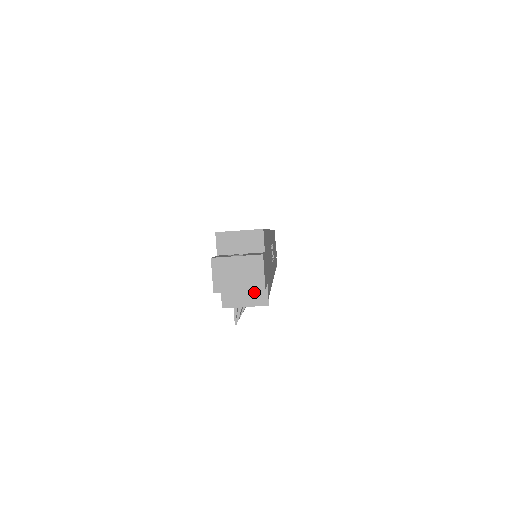
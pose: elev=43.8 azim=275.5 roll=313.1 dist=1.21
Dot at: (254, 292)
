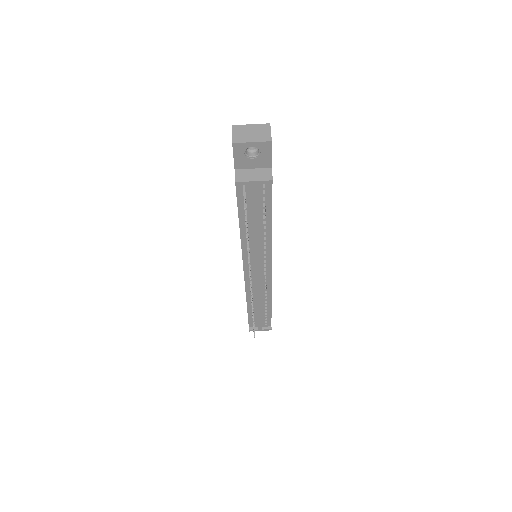
Dot at: (261, 172)
